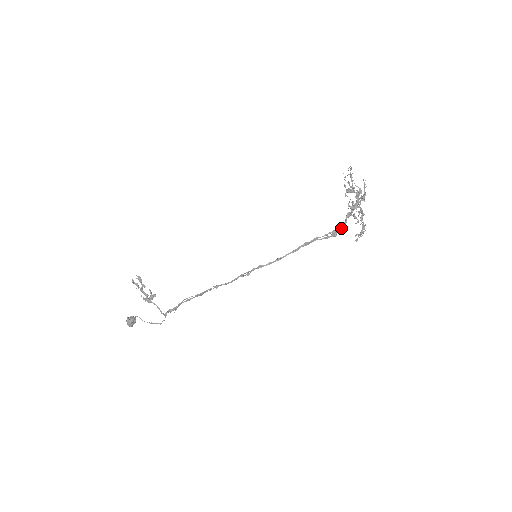
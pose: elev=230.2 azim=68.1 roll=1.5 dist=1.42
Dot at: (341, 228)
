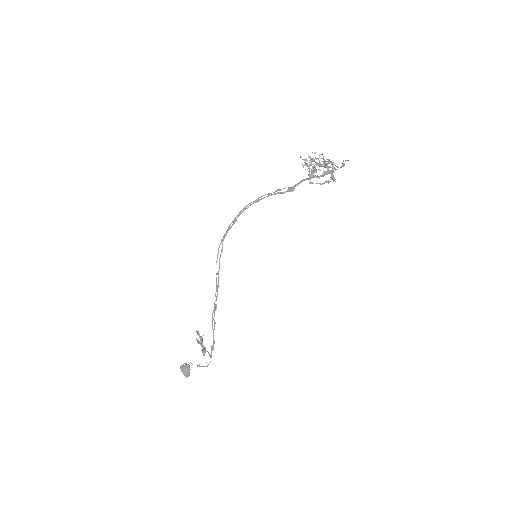
Dot at: (298, 184)
